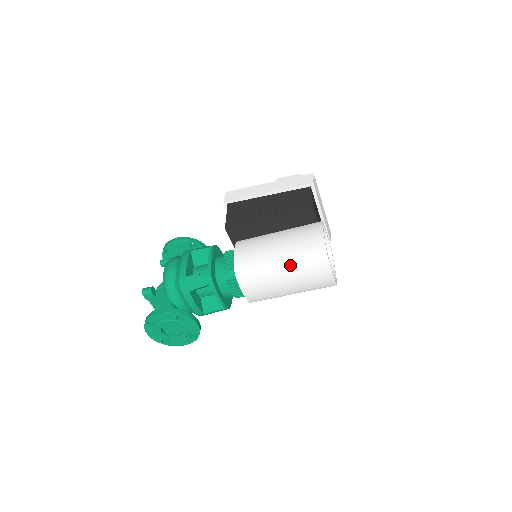
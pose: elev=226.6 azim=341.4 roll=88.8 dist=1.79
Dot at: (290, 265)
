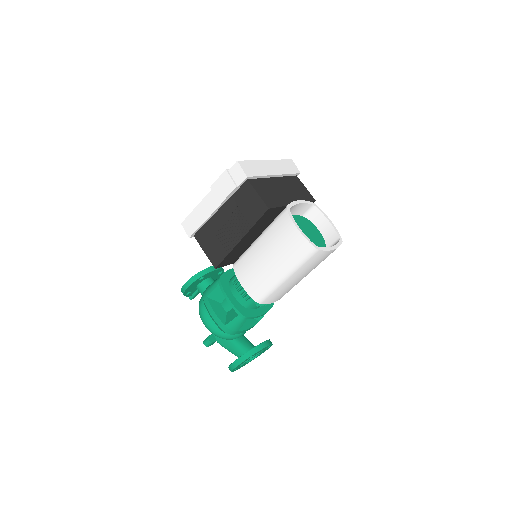
Dot at: (295, 273)
